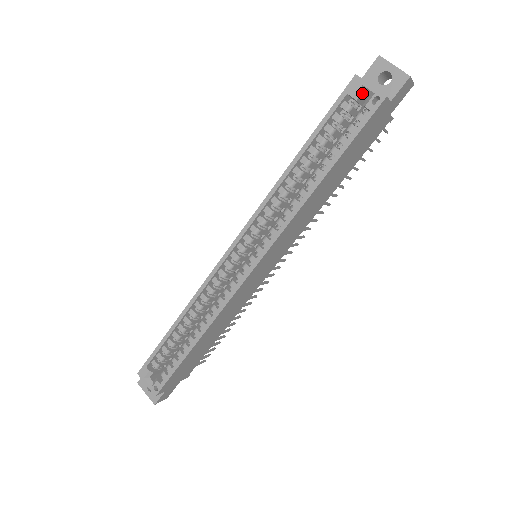
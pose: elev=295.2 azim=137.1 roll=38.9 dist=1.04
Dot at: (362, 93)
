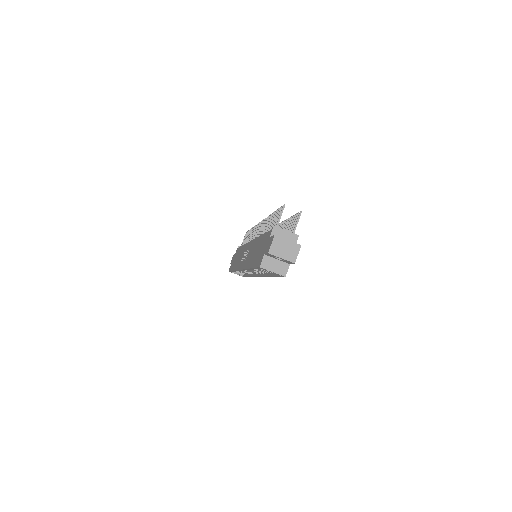
Dot at: (270, 268)
